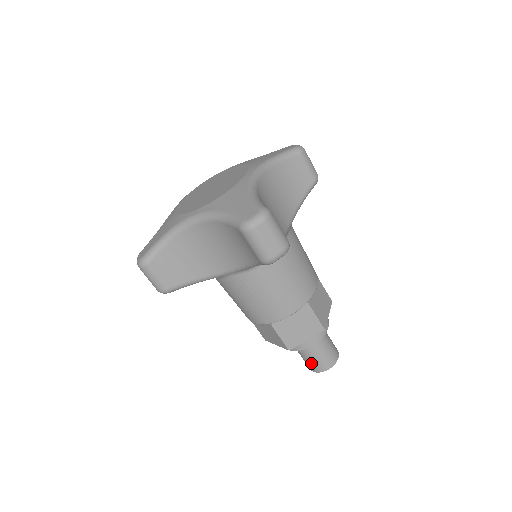
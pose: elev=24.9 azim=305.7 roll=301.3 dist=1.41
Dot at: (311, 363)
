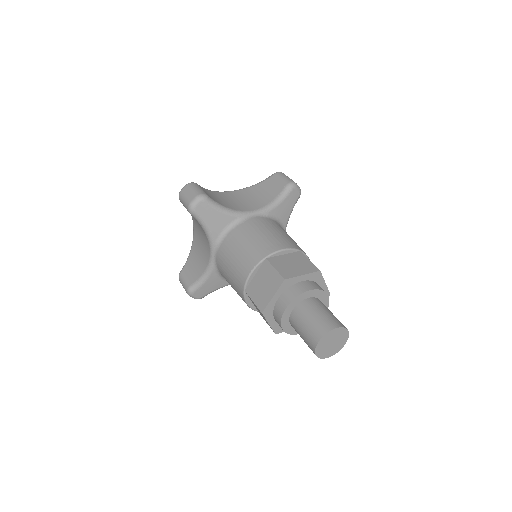
Dot at: (306, 340)
